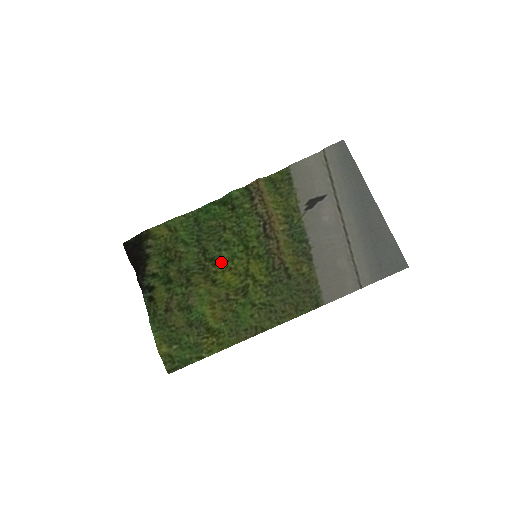
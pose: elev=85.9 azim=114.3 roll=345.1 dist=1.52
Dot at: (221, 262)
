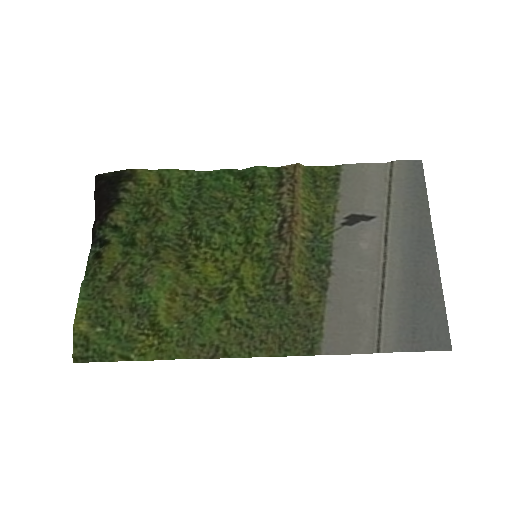
Dot at: (208, 246)
